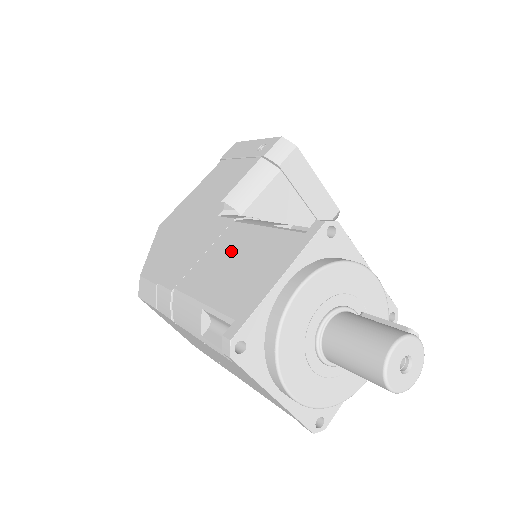
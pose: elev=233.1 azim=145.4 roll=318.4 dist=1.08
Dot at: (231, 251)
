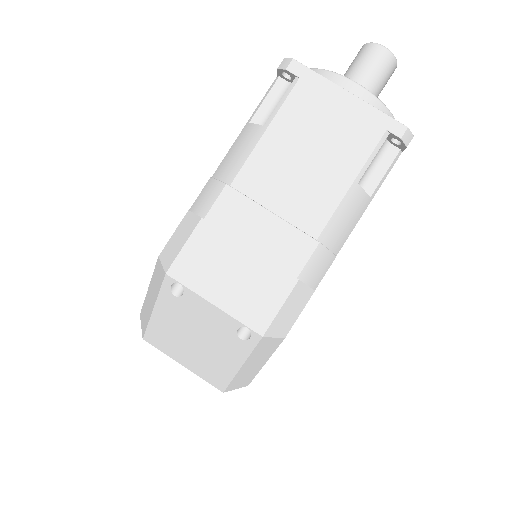
Dot at: occluded
